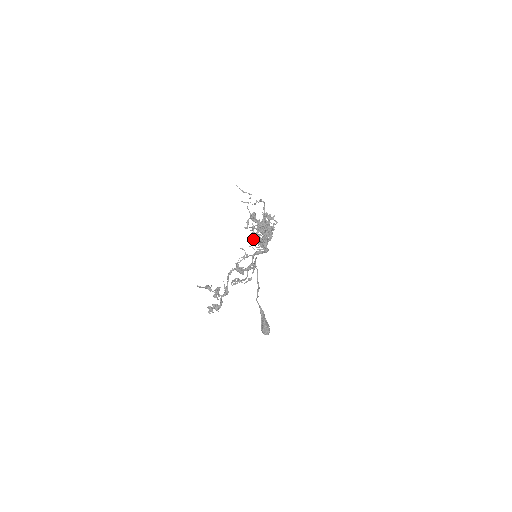
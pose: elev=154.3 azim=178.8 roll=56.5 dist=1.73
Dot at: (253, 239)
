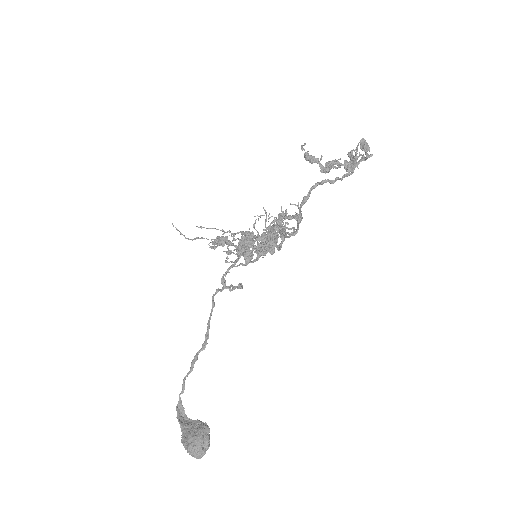
Dot at: (286, 209)
